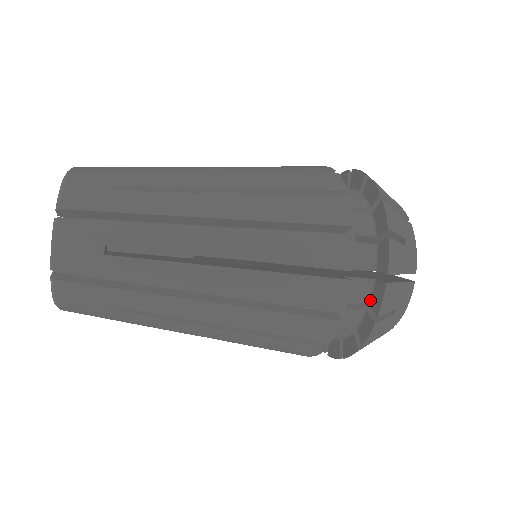
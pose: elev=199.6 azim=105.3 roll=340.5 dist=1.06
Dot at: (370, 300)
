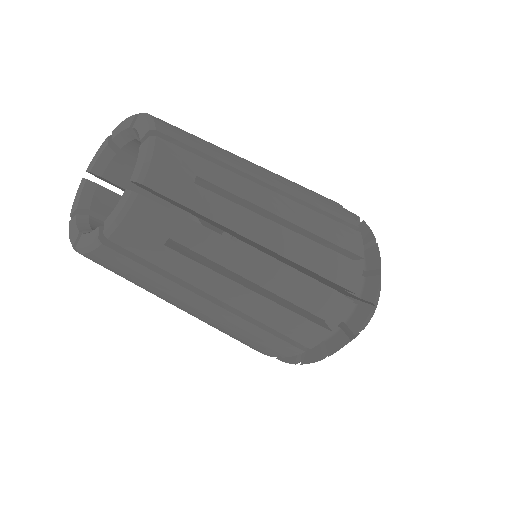
Dot at: occluded
